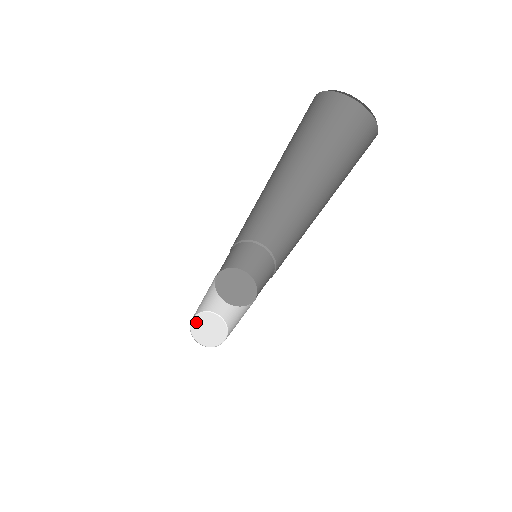
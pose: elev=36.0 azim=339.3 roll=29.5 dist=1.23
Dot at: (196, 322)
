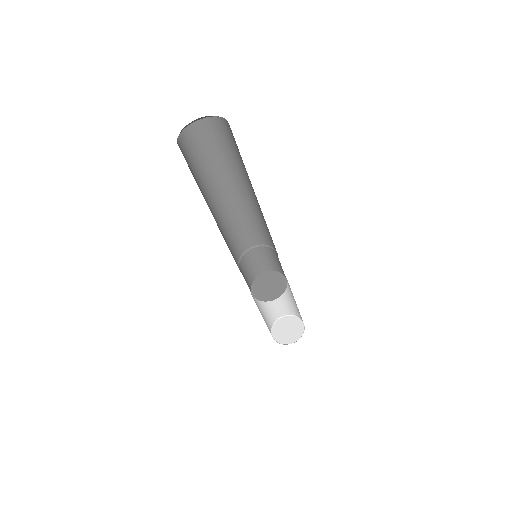
Dot at: (276, 329)
